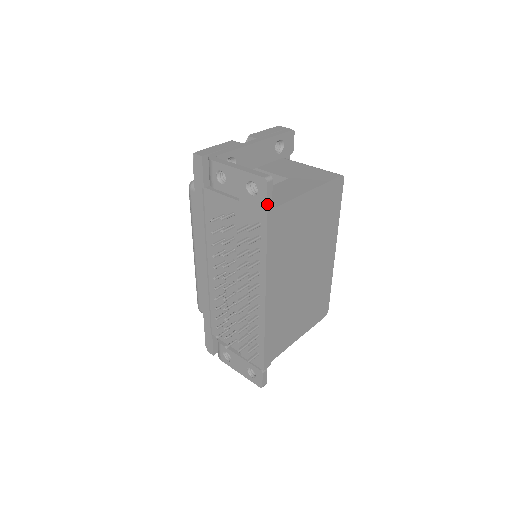
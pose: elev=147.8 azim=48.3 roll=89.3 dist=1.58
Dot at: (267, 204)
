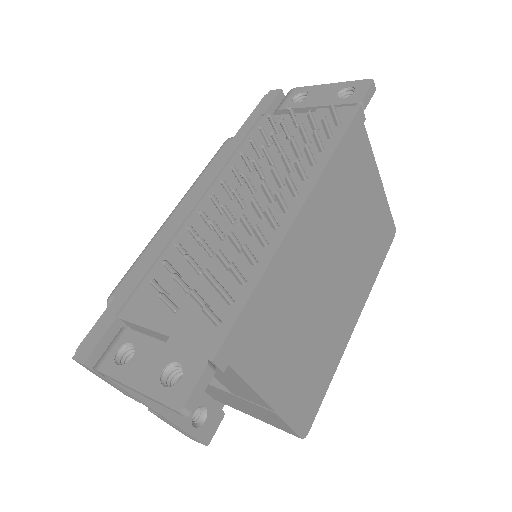
Dot at: (363, 101)
